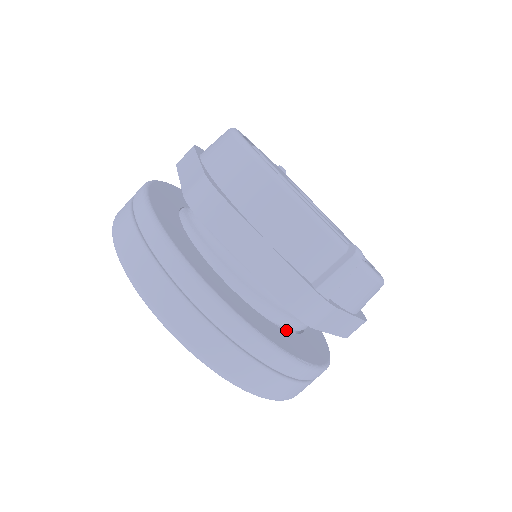
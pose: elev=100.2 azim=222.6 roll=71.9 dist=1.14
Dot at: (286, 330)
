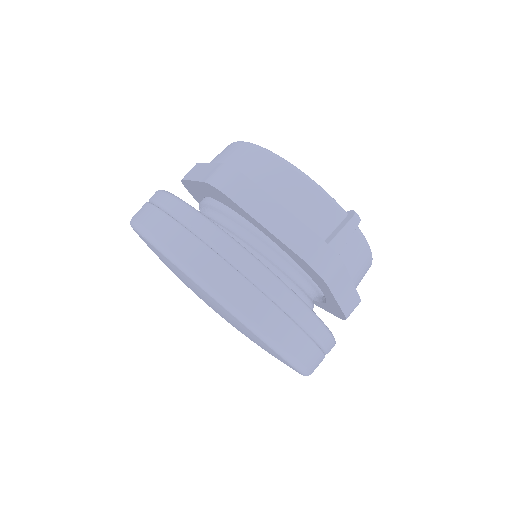
Dot at: occluded
